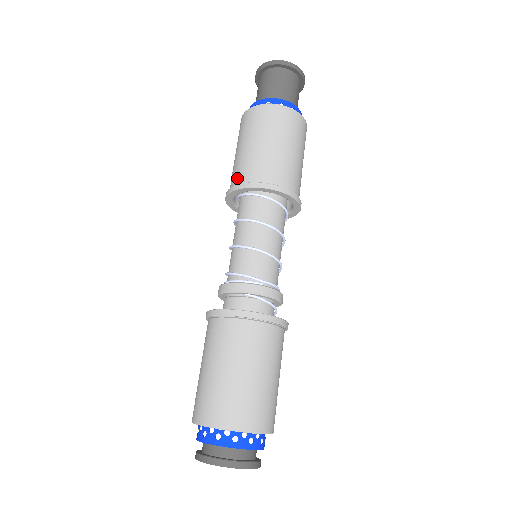
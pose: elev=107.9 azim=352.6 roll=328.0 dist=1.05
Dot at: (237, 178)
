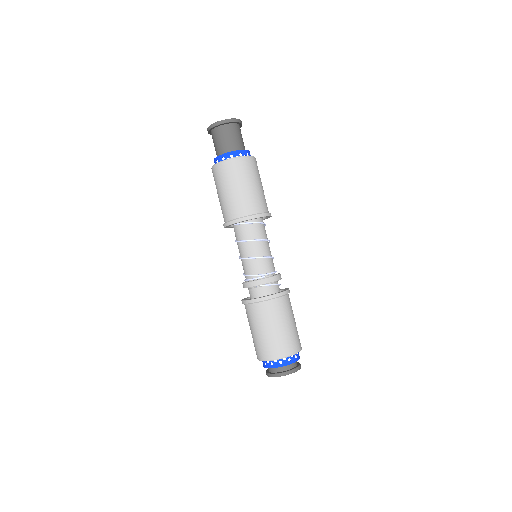
Dot at: (225, 217)
